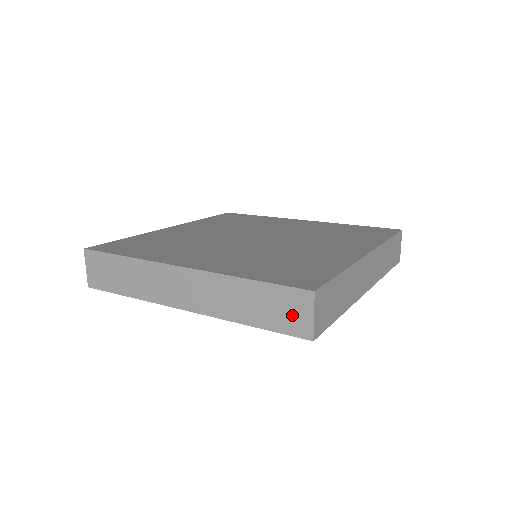
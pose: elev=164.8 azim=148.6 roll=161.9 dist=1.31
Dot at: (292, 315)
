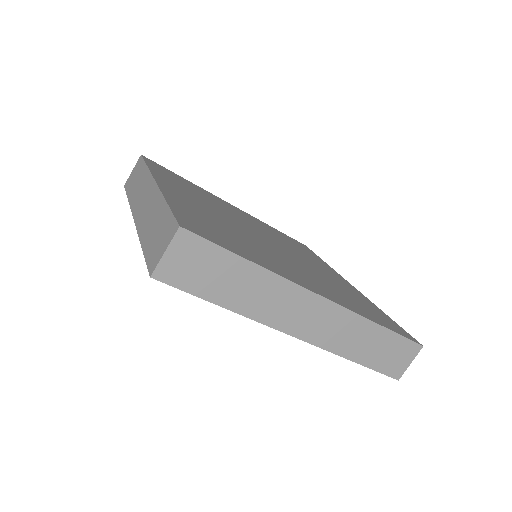
Dot at: (159, 245)
